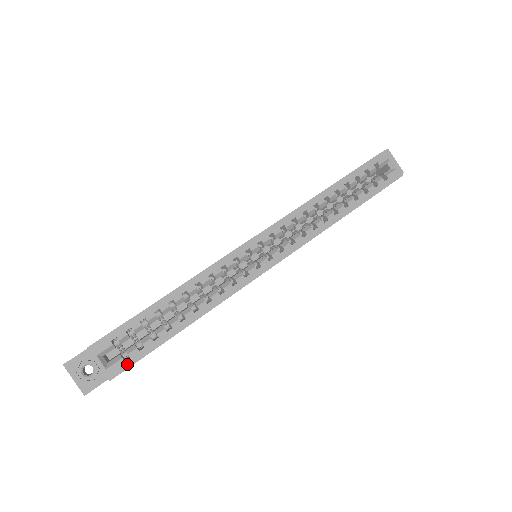
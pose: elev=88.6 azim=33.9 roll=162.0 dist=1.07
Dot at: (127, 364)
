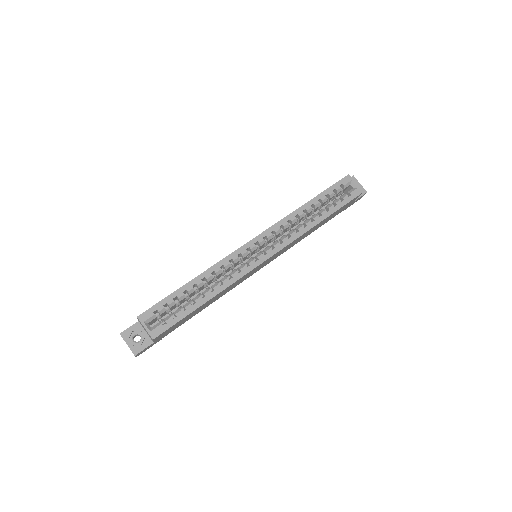
Dot at: (165, 328)
